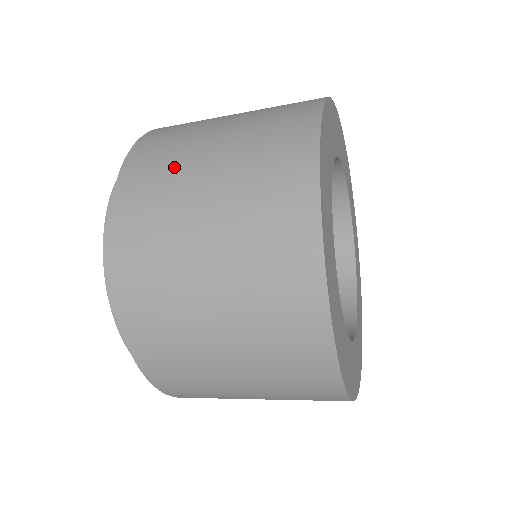
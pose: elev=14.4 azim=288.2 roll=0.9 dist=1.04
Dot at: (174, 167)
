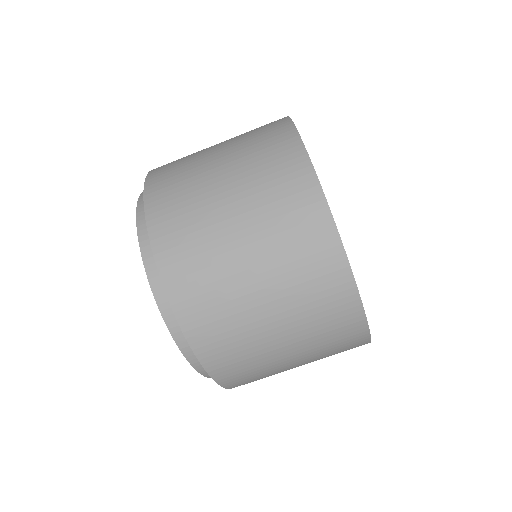
Dot at: (191, 179)
